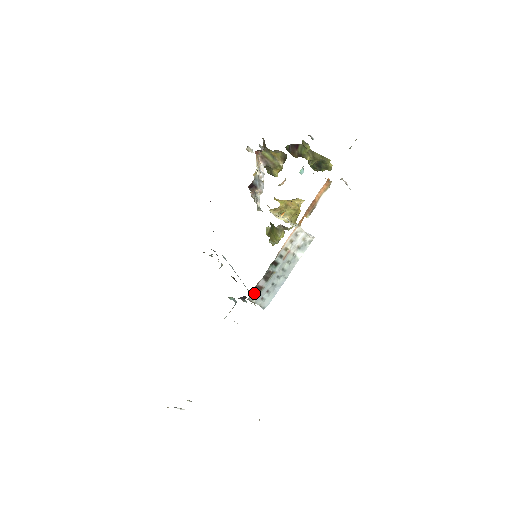
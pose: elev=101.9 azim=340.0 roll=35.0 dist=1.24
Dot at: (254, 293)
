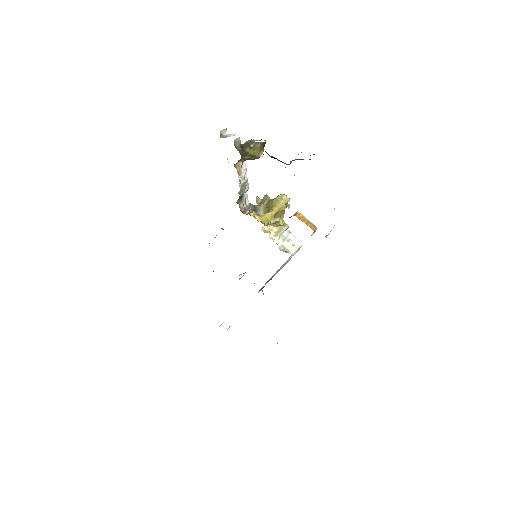
Dot at: (261, 289)
